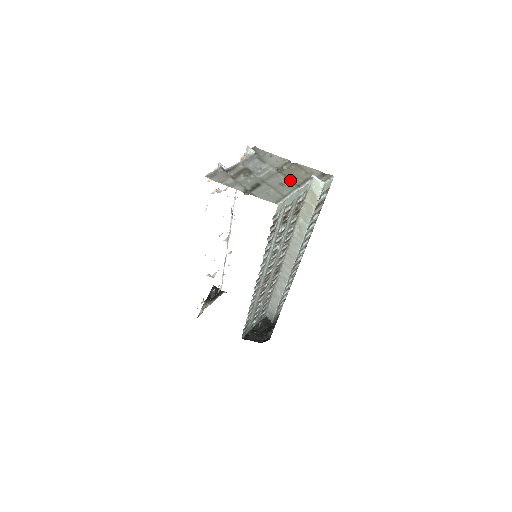
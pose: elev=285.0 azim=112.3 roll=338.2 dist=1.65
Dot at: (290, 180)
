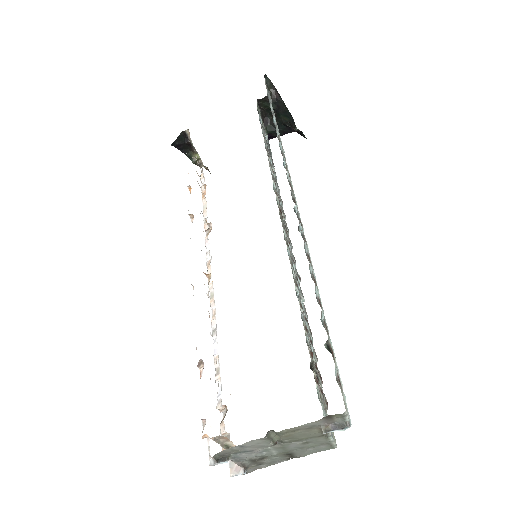
Dot at: (306, 439)
